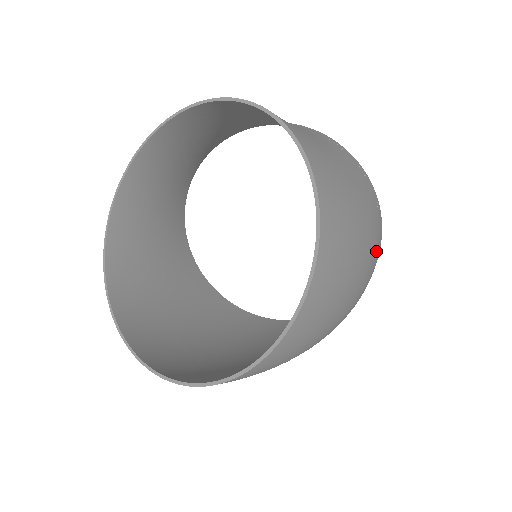
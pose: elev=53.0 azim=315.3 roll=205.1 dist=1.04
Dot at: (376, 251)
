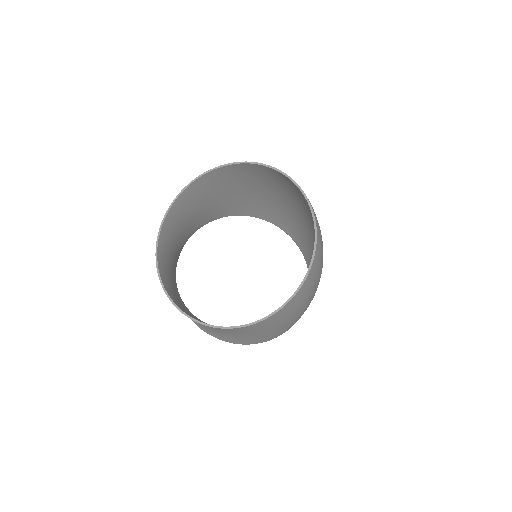
Dot at: (281, 211)
